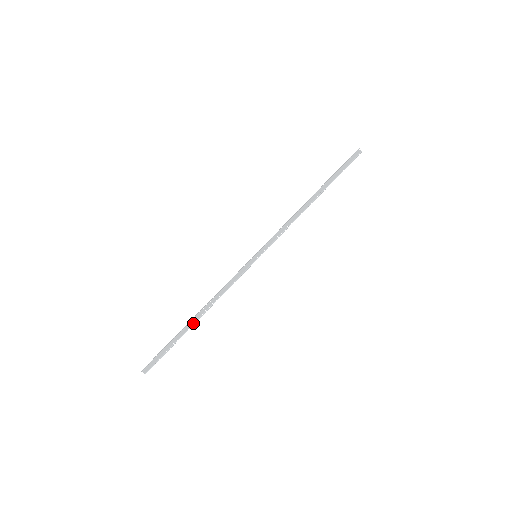
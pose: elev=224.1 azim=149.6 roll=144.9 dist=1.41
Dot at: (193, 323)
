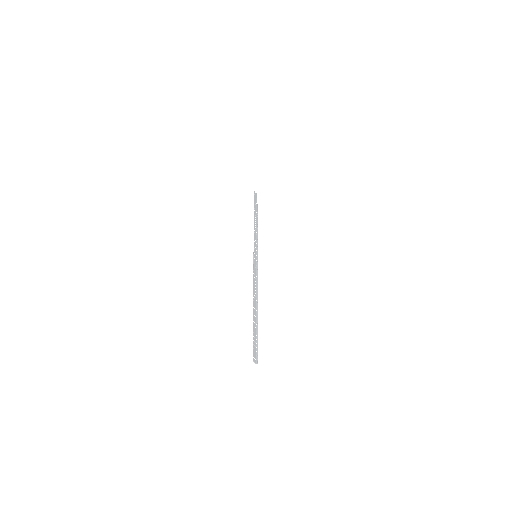
Dot at: (256, 308)
